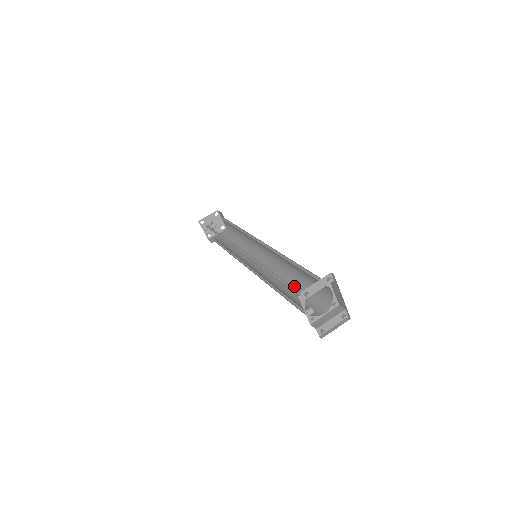
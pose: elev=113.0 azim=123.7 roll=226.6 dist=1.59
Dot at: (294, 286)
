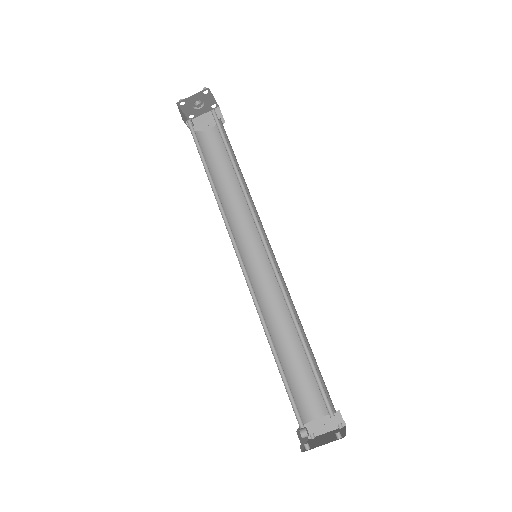
Dot at: (295, 340)
